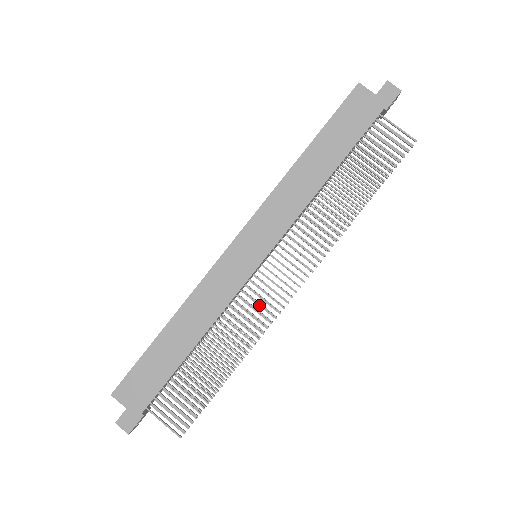
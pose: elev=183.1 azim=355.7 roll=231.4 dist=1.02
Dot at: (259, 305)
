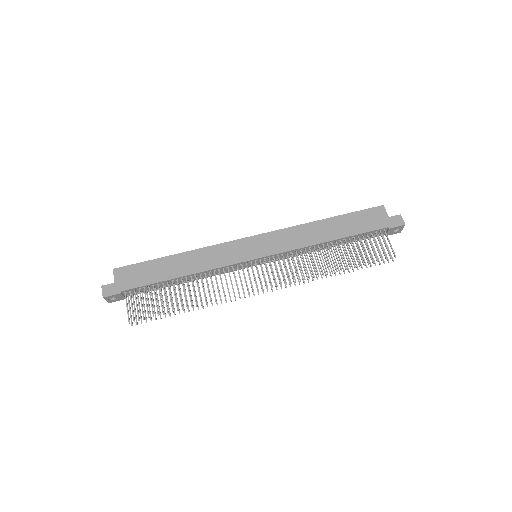
Dot at: (236, 281)
